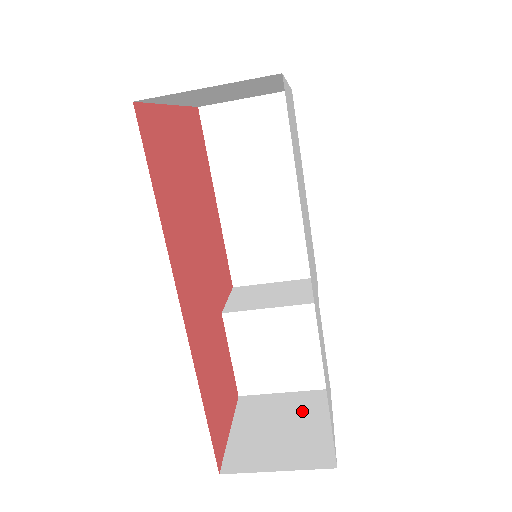
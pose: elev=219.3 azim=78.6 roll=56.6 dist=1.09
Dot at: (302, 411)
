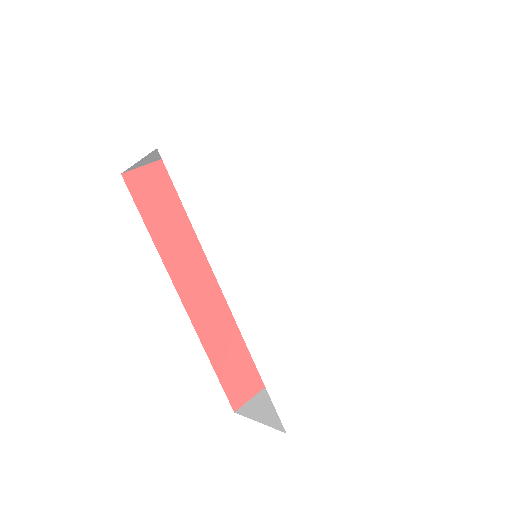
Dot at: occluded
